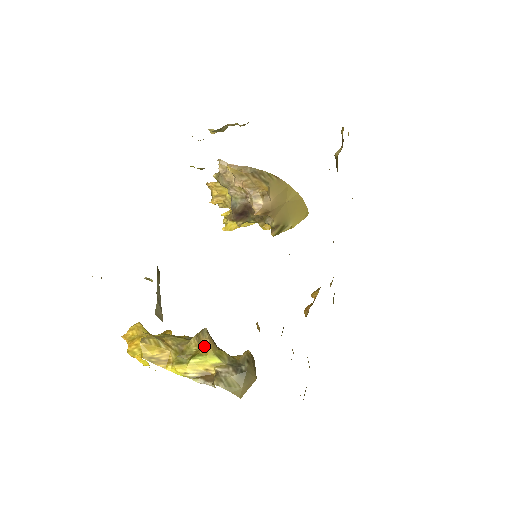
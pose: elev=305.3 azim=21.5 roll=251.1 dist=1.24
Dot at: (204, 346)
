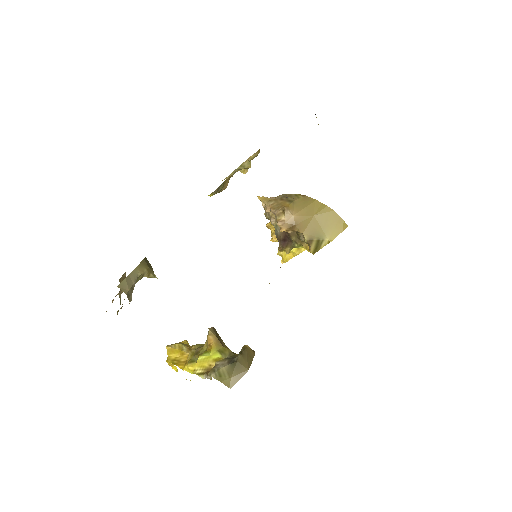
Dot at: (210, 343)
